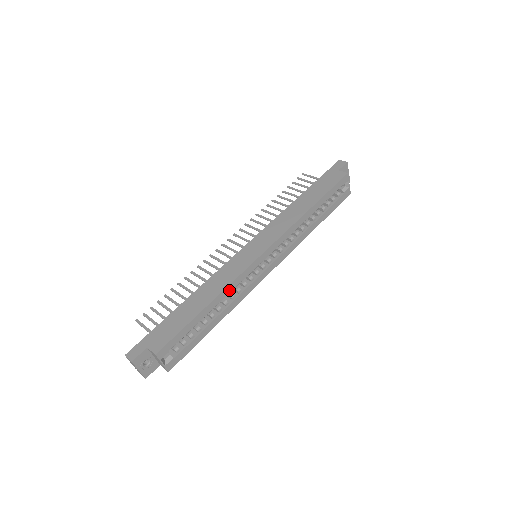
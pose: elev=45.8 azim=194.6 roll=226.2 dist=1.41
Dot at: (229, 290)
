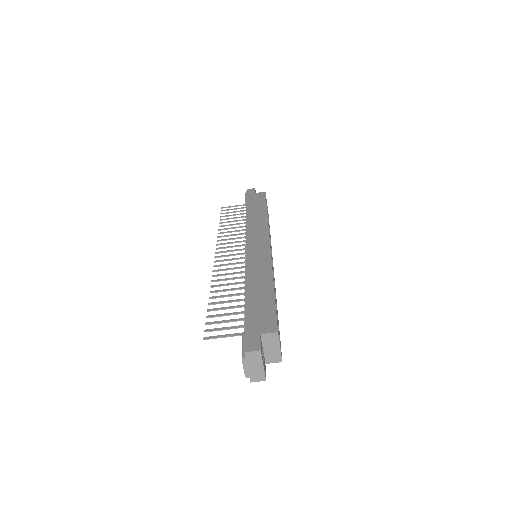
Dot at: occluded
